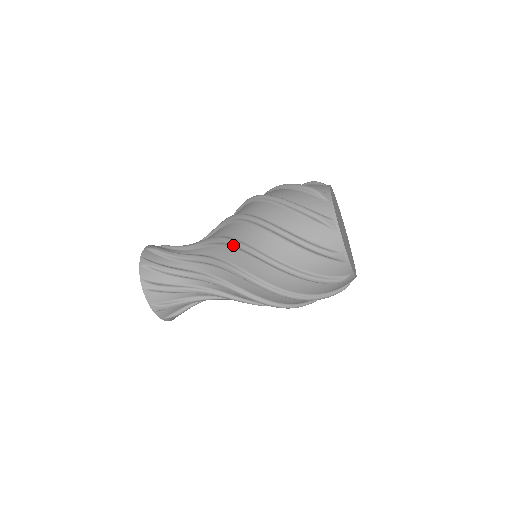
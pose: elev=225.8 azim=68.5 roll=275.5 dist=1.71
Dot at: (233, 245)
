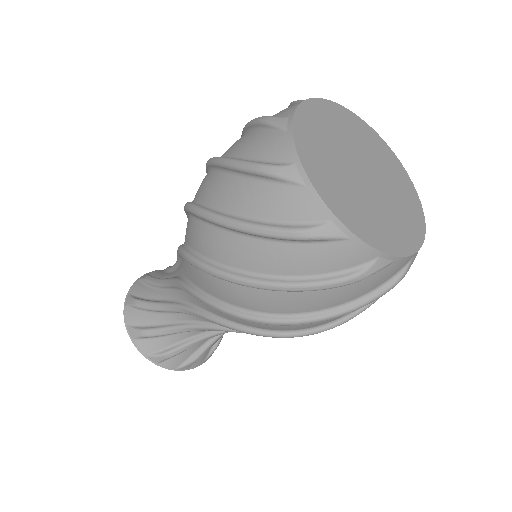
Dot at: occluded
